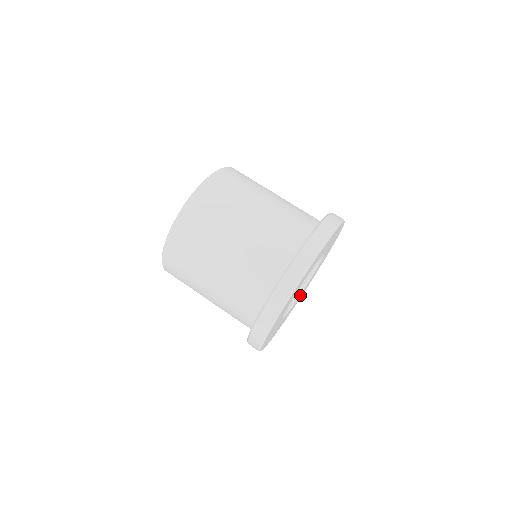
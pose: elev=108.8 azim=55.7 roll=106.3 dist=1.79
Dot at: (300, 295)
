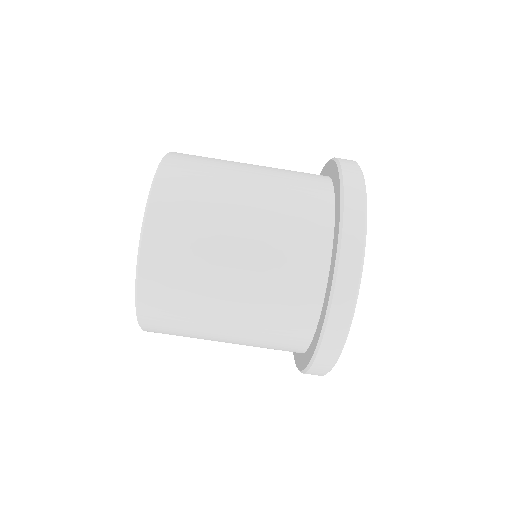
Dot at: occluded
